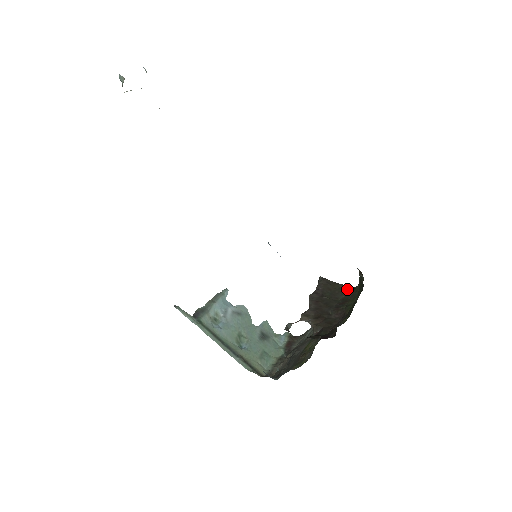
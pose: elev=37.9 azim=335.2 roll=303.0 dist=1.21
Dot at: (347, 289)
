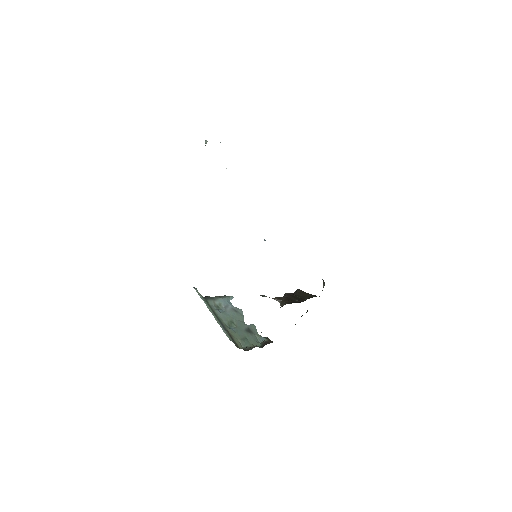
Dot at: (314, 296)
